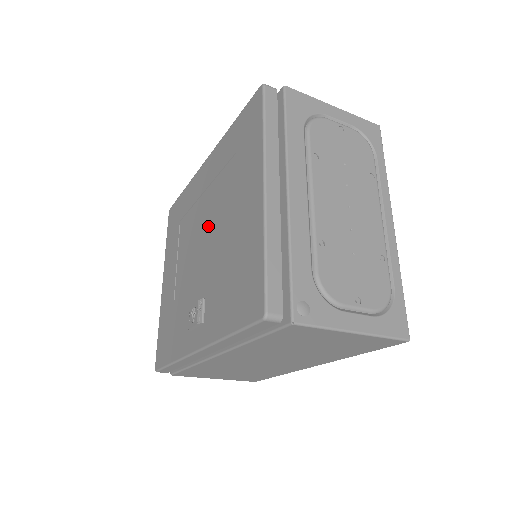
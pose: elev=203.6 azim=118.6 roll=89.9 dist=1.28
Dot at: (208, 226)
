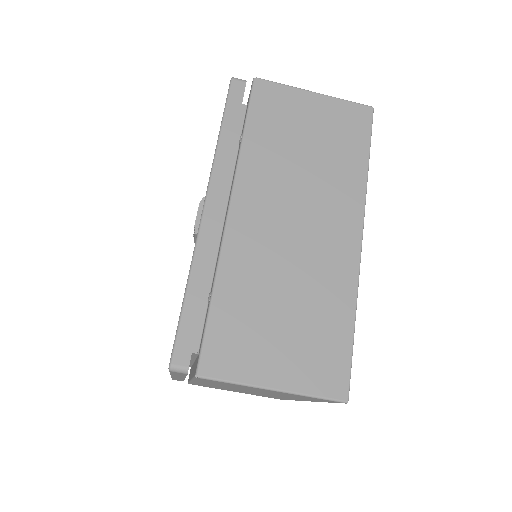
Dot at: occluded
